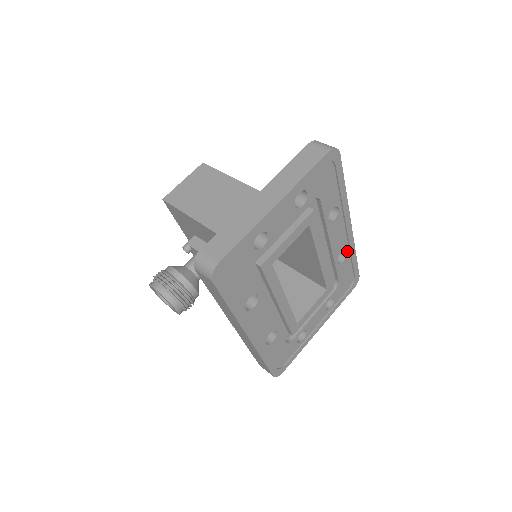
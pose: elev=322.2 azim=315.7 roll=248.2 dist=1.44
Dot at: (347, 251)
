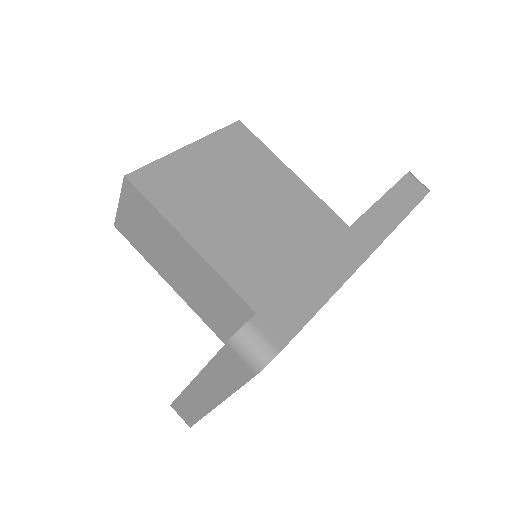
Dot at: occluded
